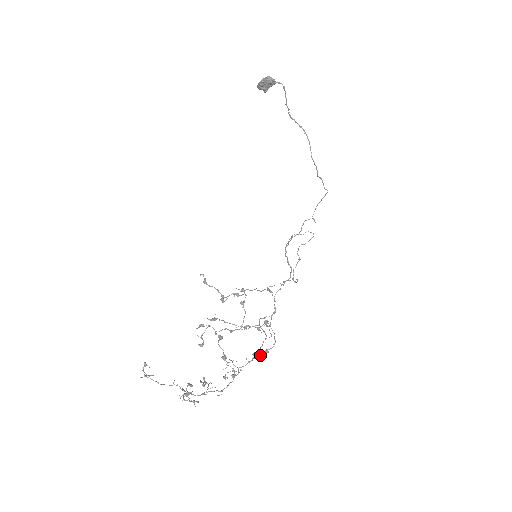
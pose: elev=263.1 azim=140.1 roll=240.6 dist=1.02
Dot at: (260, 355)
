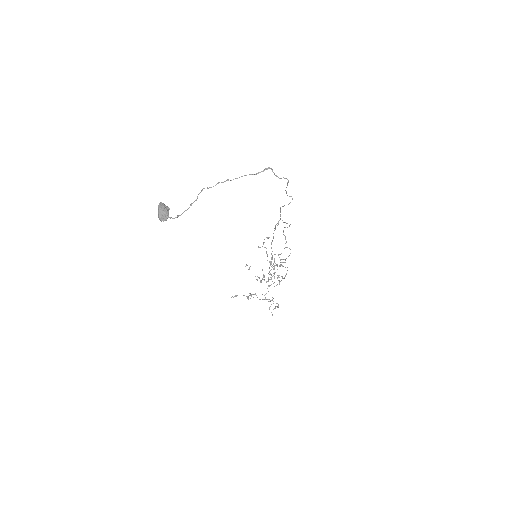
Dot at: occluded
